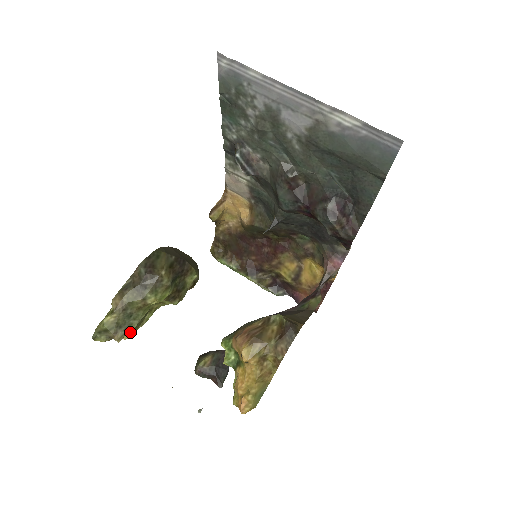
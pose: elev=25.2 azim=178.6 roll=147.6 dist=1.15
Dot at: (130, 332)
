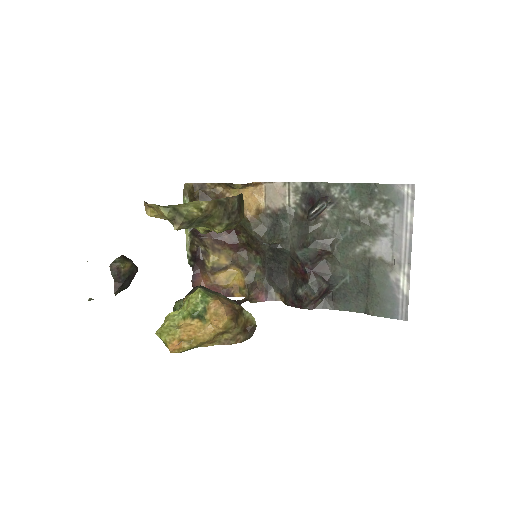
Dot at: occluded
